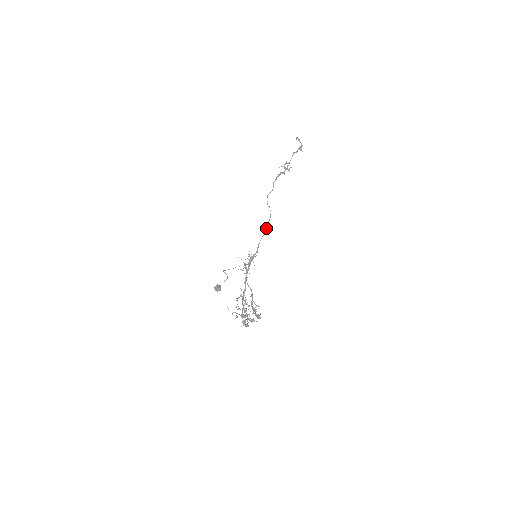
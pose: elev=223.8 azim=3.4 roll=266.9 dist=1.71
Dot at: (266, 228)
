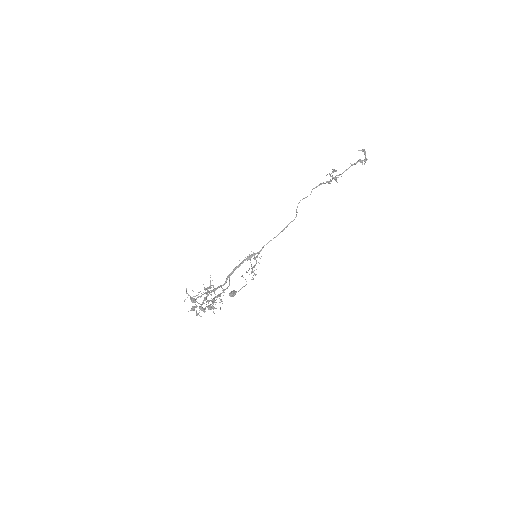
Dot at: (281, 231)
